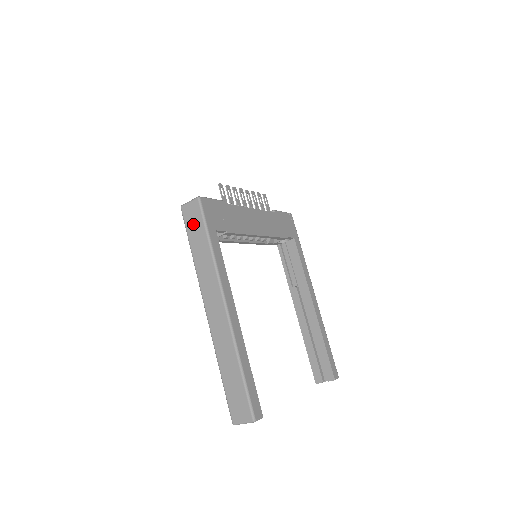
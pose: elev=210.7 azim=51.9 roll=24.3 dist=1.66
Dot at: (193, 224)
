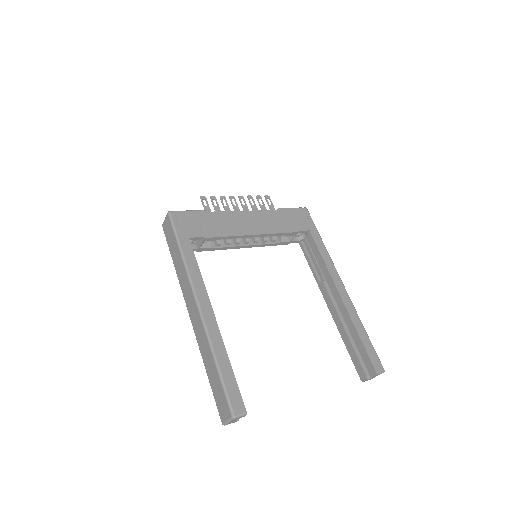
Dot at: (170, 238)
